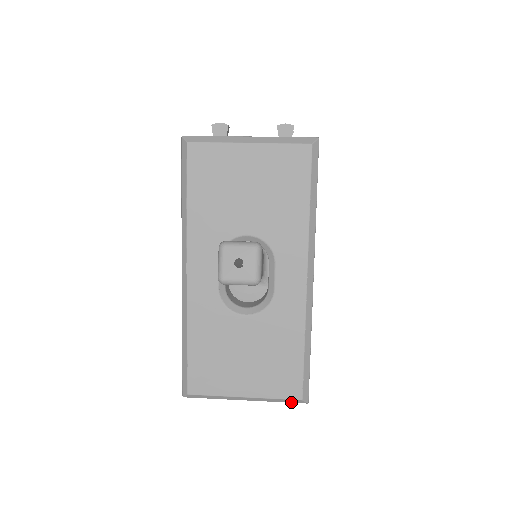
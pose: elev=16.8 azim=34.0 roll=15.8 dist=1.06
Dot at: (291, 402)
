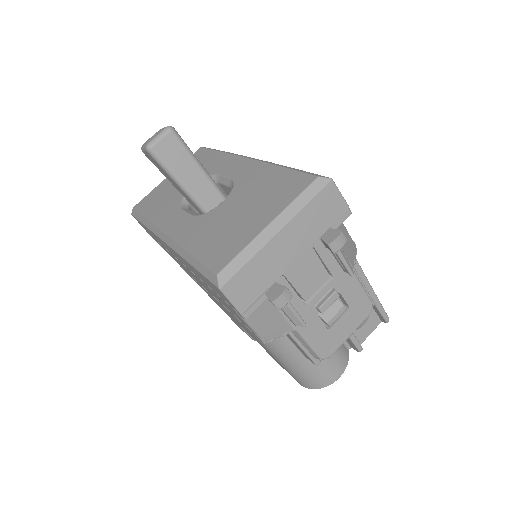
Dot at: (317, 192)
